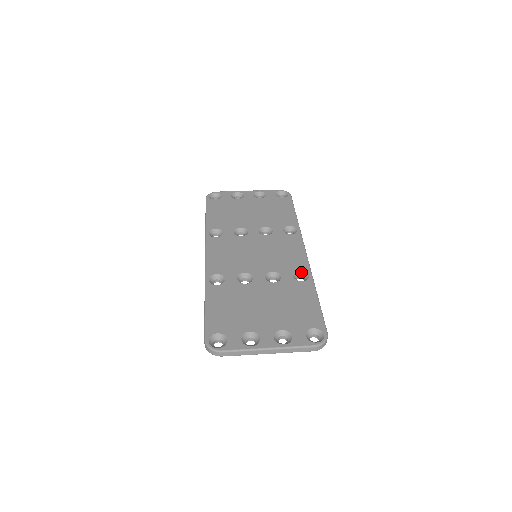
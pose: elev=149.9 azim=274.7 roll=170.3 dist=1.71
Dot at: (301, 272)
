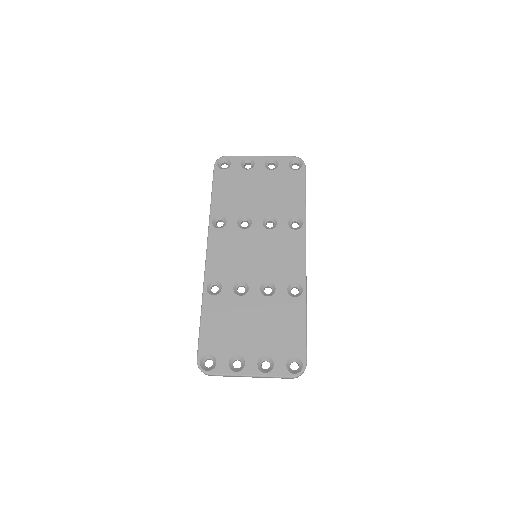
Dot at: (296, 284)
